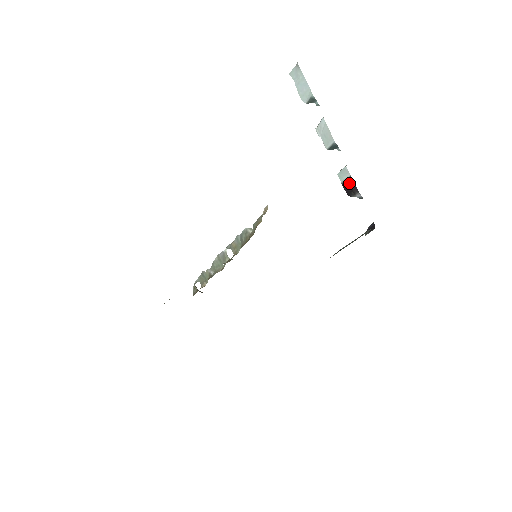
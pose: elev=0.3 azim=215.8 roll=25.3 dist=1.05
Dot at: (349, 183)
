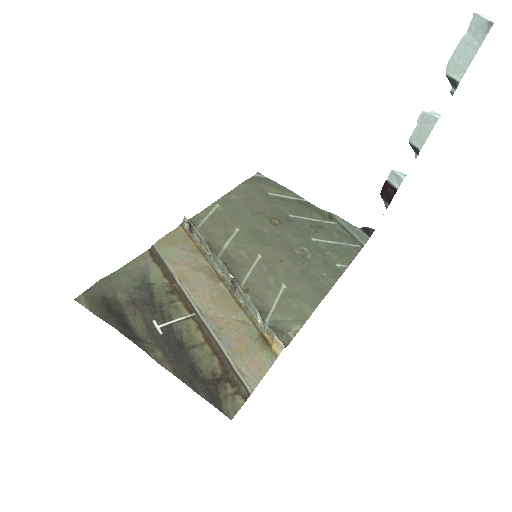
Dot at: (391, 191)
